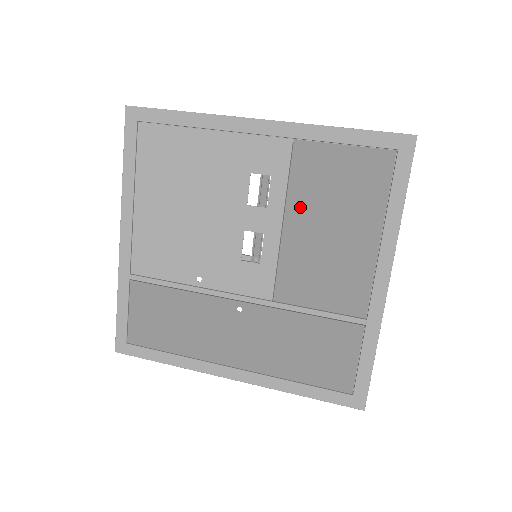
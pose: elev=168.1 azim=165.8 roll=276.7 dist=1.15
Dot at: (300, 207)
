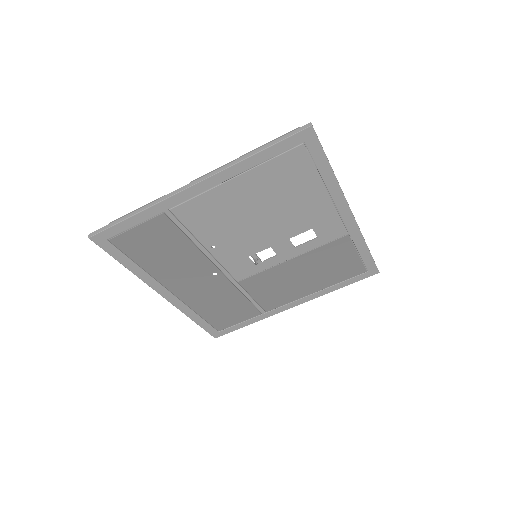
Dot at: (308, 259)
